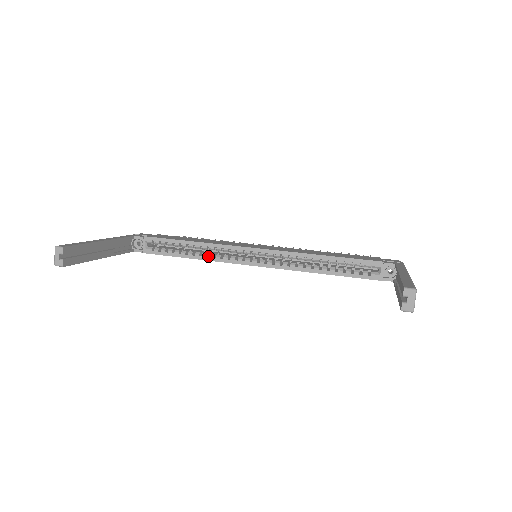
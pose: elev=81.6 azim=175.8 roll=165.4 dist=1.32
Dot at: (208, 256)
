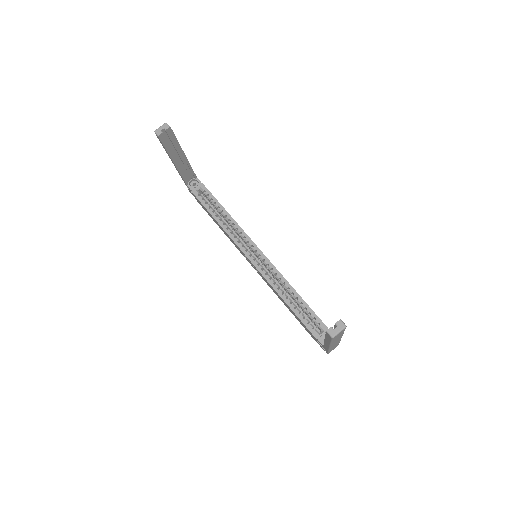
Dot at: (227, 230)
